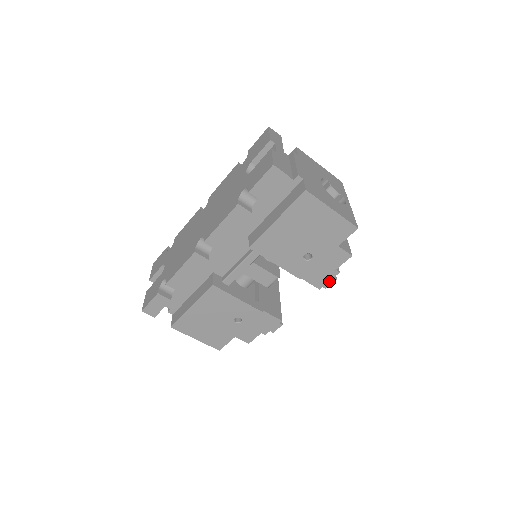
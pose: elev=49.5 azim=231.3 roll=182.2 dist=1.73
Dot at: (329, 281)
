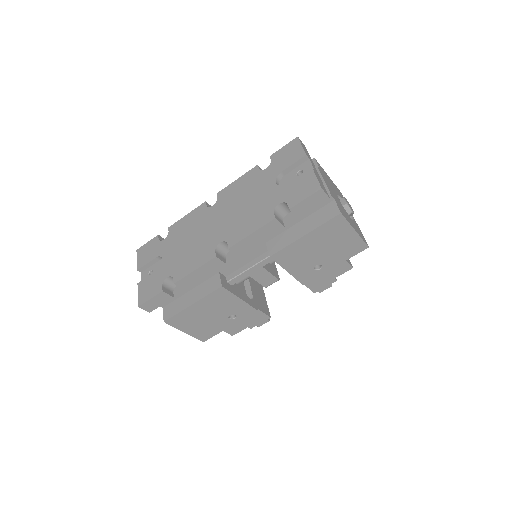
Dot at: (325, 287)
